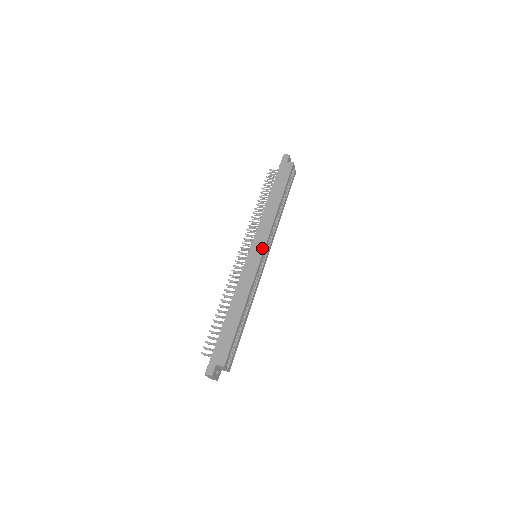
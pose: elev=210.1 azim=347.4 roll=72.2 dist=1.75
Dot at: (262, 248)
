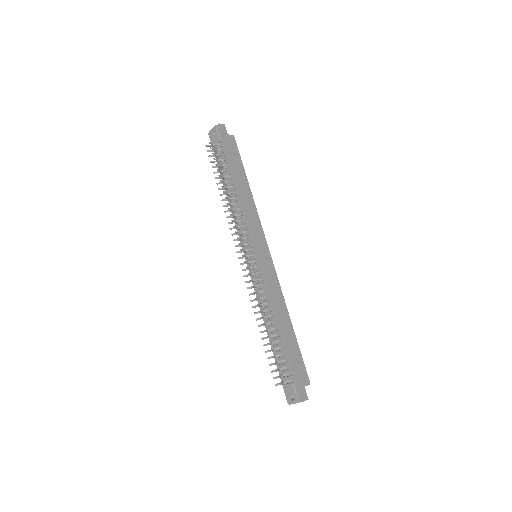
Dot at: (266, 246)
